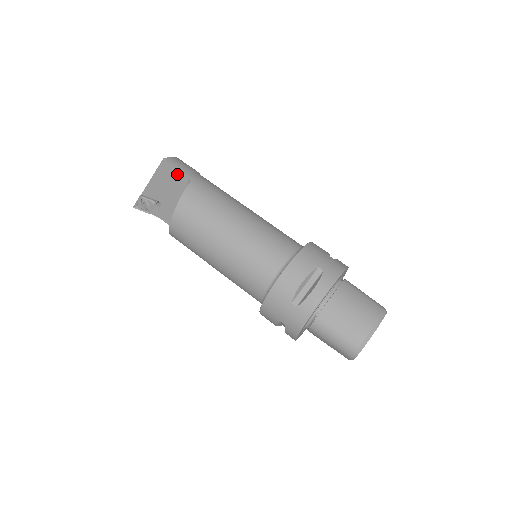
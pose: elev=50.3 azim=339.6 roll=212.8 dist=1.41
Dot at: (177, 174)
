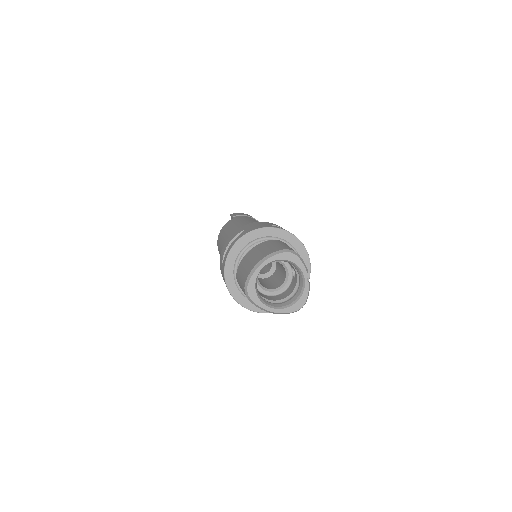
Dot at: occluded
